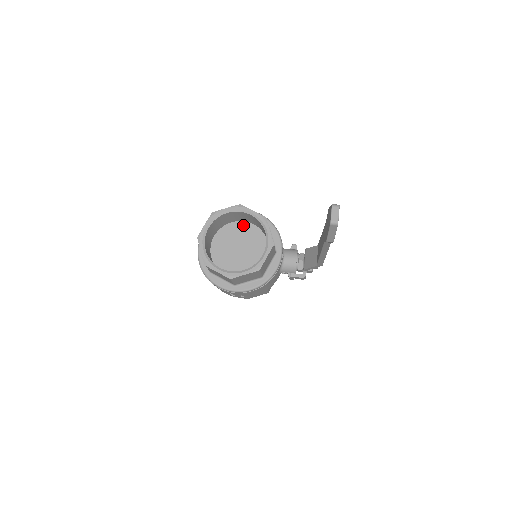
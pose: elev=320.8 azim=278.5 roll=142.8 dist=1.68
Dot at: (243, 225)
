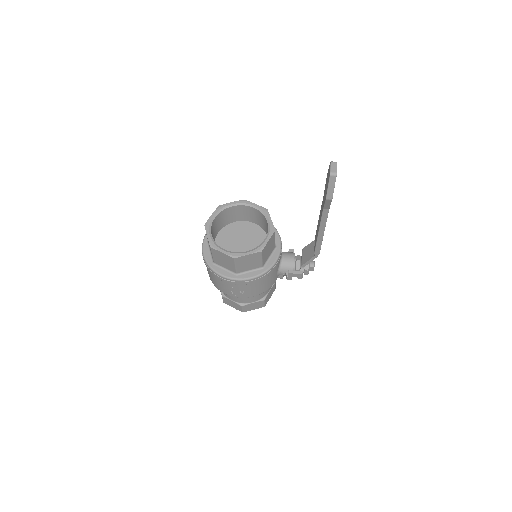
Dot at: (245, 224)
